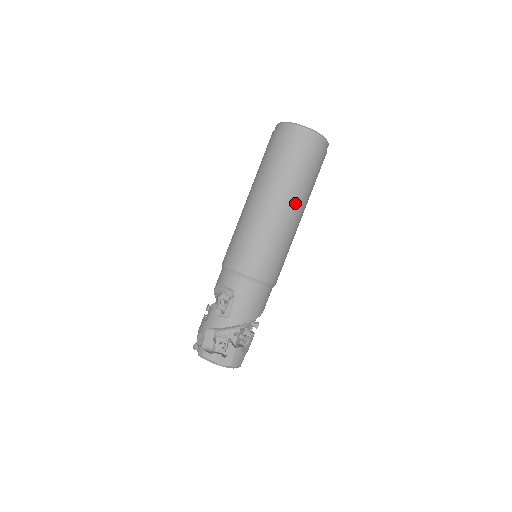
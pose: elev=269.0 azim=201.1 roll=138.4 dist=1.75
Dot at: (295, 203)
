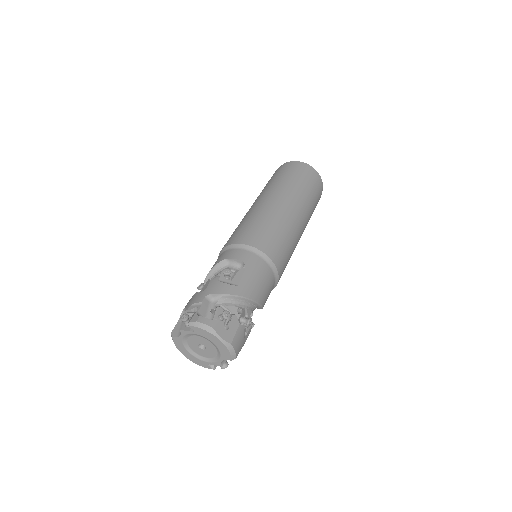
Dot at: (303, 213)
